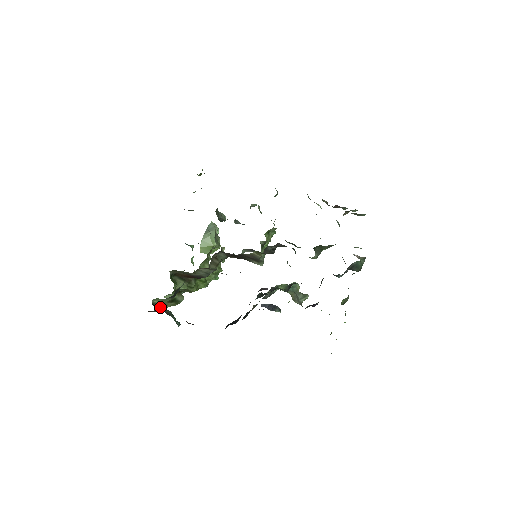
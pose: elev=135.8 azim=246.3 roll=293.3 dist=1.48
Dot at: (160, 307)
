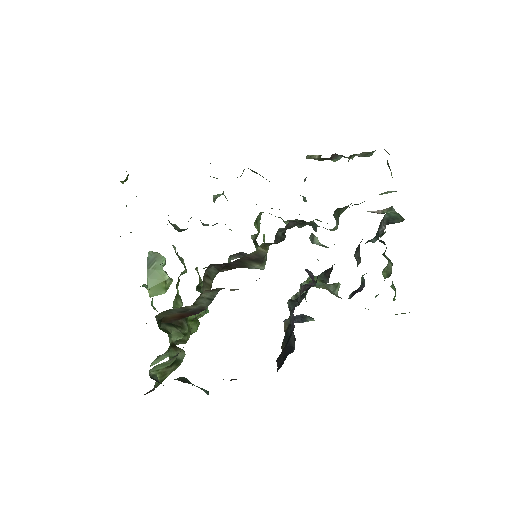
Dot at: occluded
